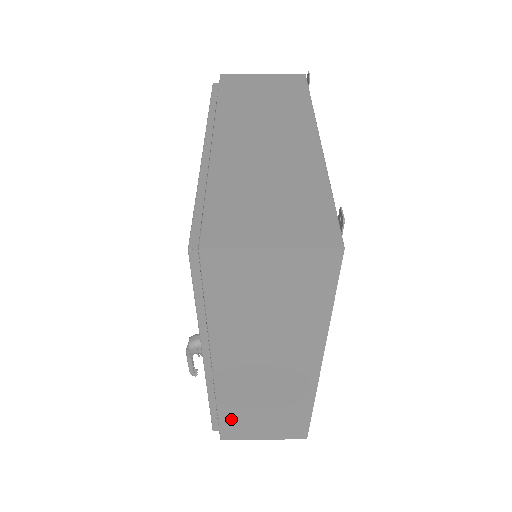
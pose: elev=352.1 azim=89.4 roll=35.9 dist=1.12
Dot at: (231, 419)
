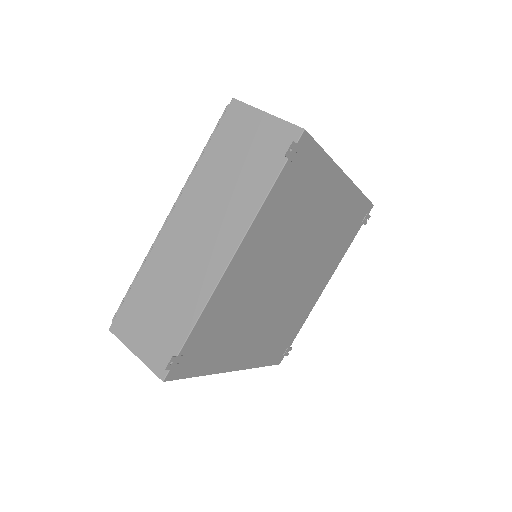
Dot at: occluded
